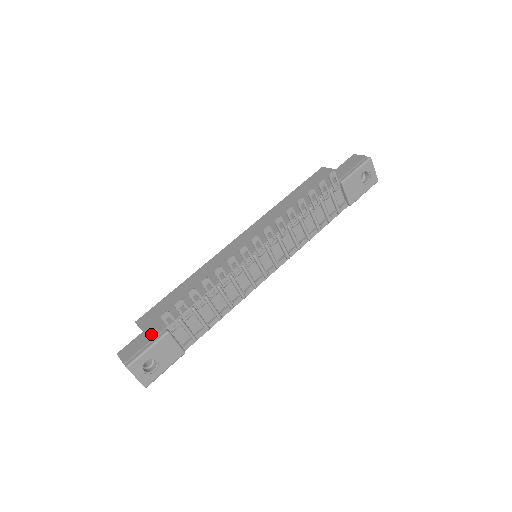
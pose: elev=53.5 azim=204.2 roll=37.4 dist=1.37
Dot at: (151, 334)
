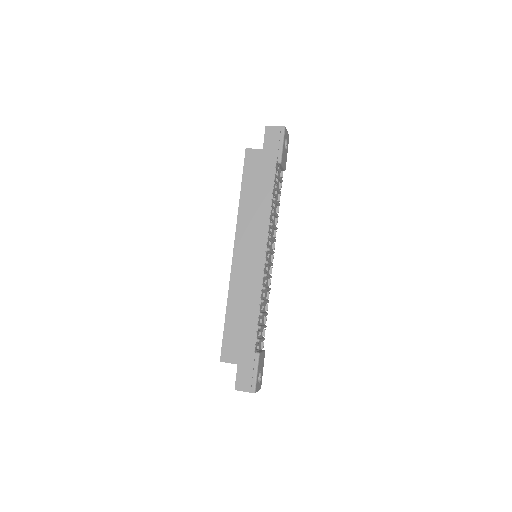
Dot at: (248, 363)
